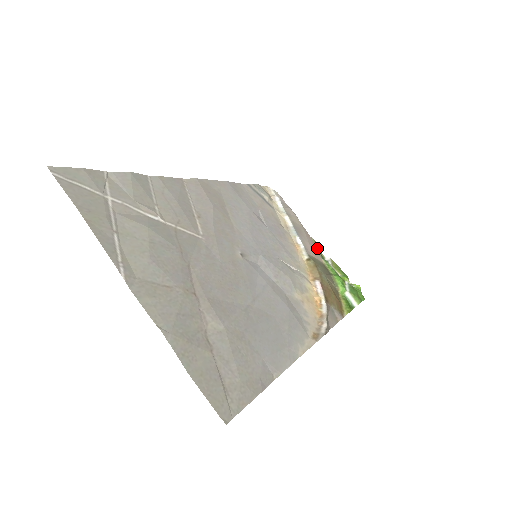
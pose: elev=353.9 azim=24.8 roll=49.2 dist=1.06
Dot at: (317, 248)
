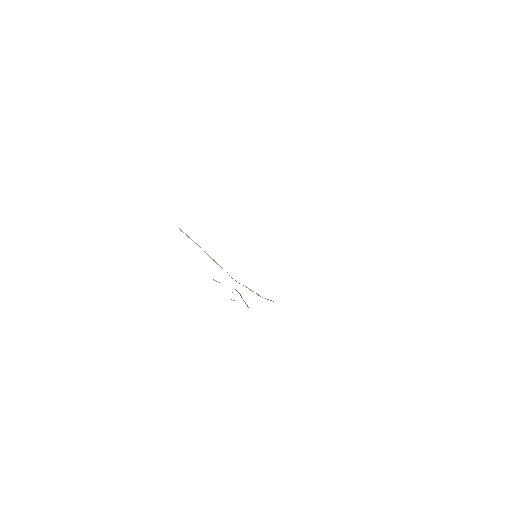
Dot at: occluded
